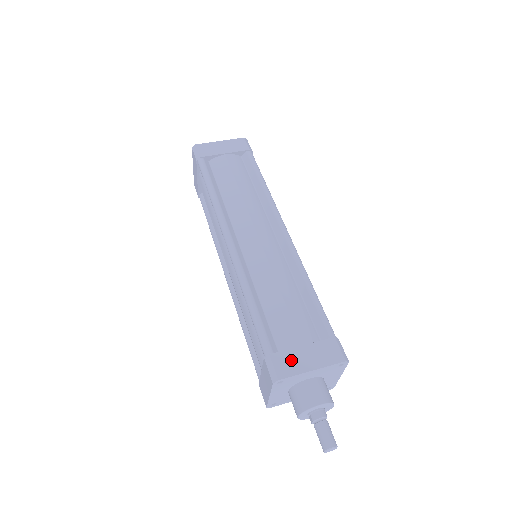
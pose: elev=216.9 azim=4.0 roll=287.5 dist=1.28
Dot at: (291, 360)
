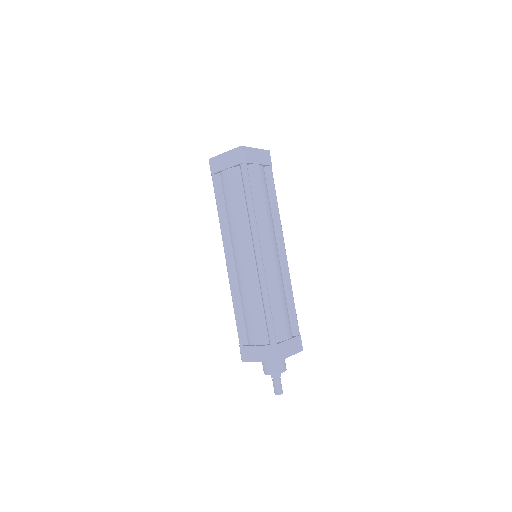
Dot at: (284, 349)
